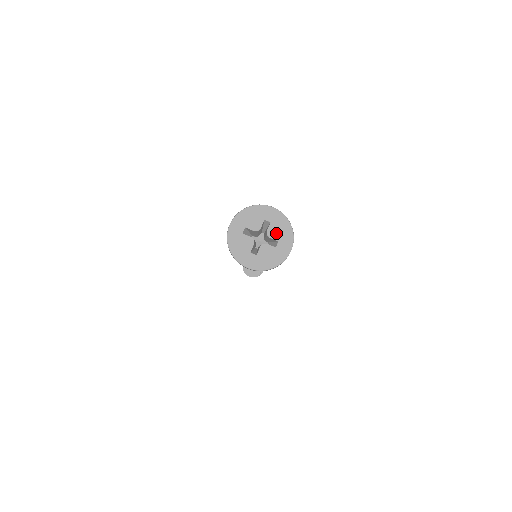
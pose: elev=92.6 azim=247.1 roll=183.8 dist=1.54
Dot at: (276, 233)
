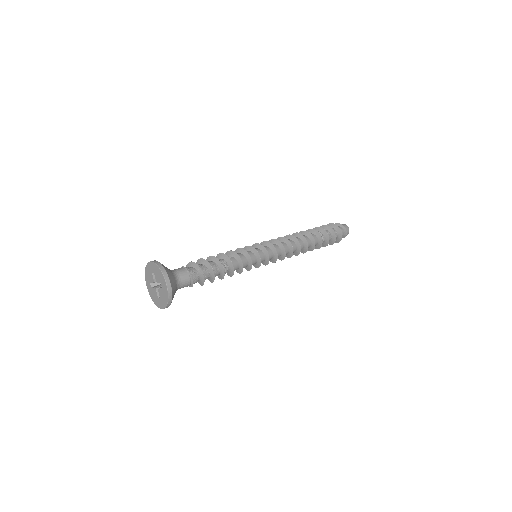
Dot at: (161, 295)
